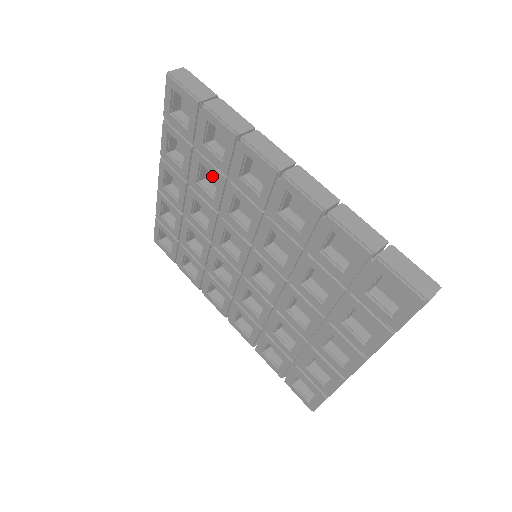
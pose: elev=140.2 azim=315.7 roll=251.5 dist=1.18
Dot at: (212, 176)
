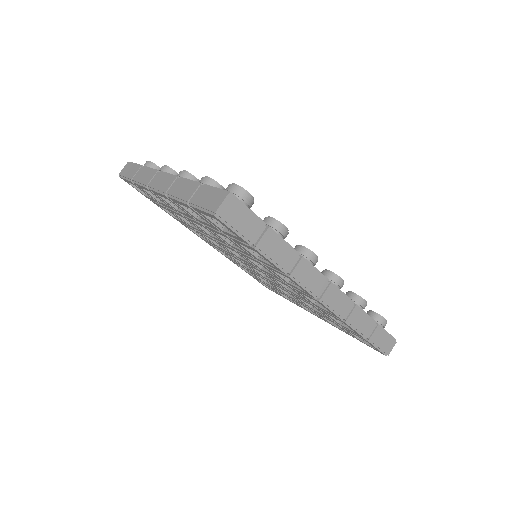
Dot at: occluded
